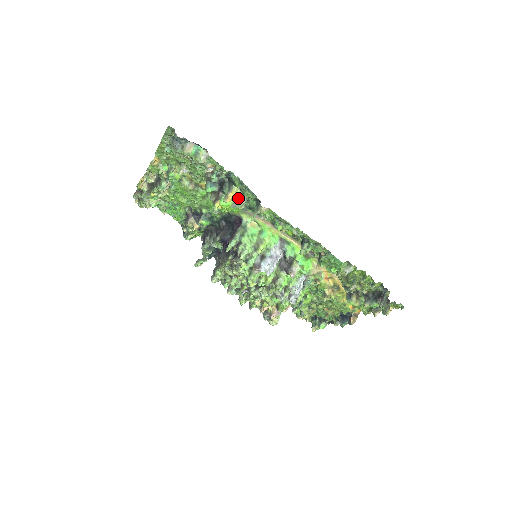
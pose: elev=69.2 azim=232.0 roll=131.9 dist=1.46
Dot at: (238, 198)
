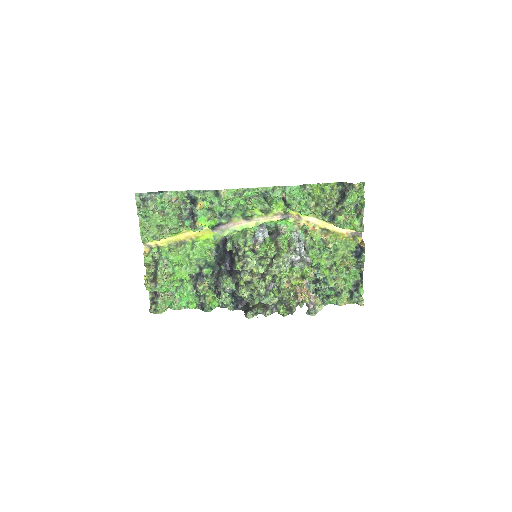
Dot at: (206, 207)
